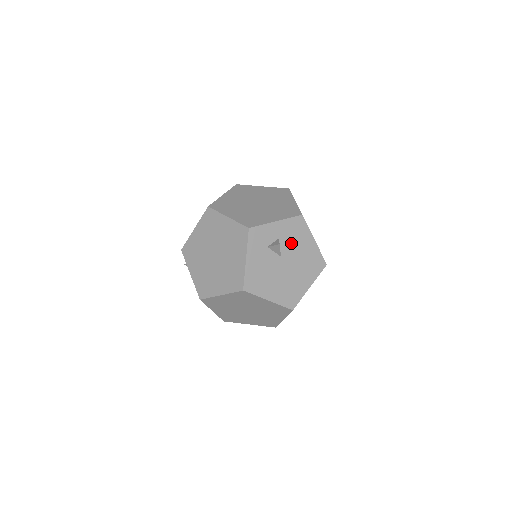
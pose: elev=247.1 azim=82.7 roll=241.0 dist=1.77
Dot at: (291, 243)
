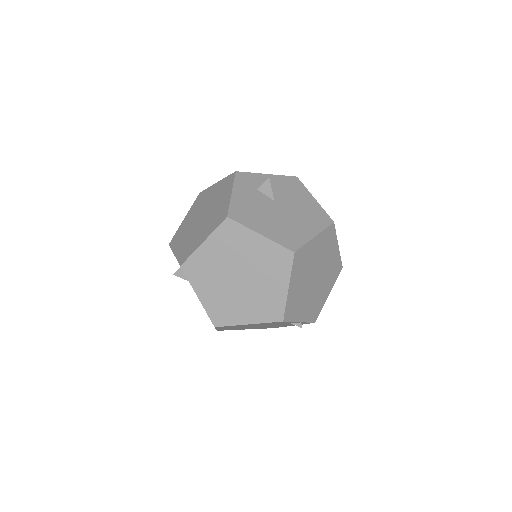
Dot at: (286, 194)
